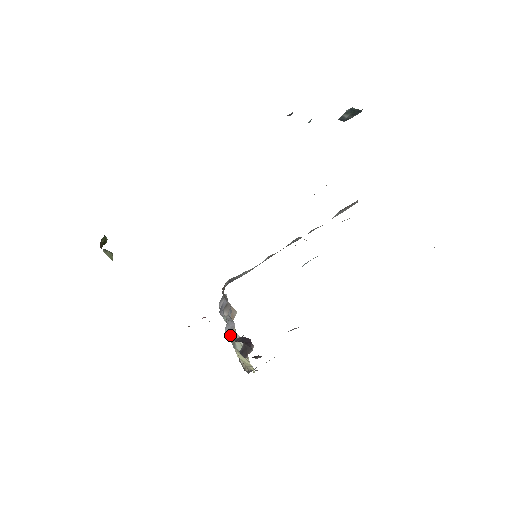
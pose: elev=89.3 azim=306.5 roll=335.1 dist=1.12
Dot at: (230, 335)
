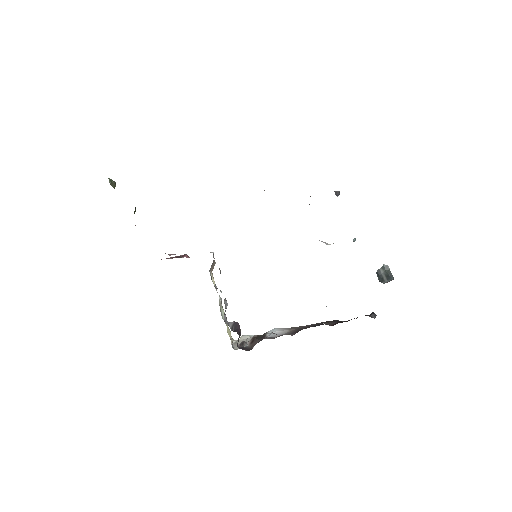
Dot at: (225, 316)
